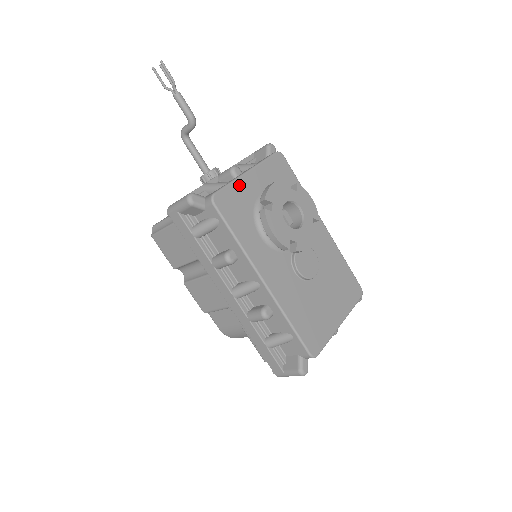
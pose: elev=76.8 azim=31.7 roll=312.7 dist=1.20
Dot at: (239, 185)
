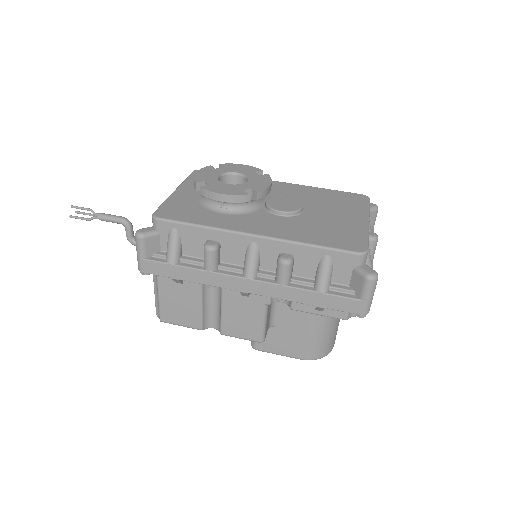
Dot at: (173, 199)
